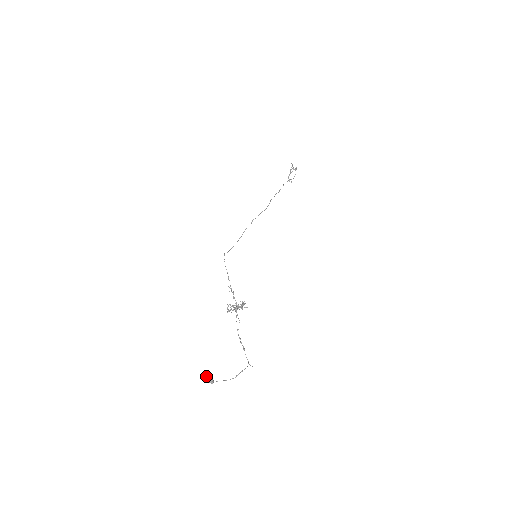
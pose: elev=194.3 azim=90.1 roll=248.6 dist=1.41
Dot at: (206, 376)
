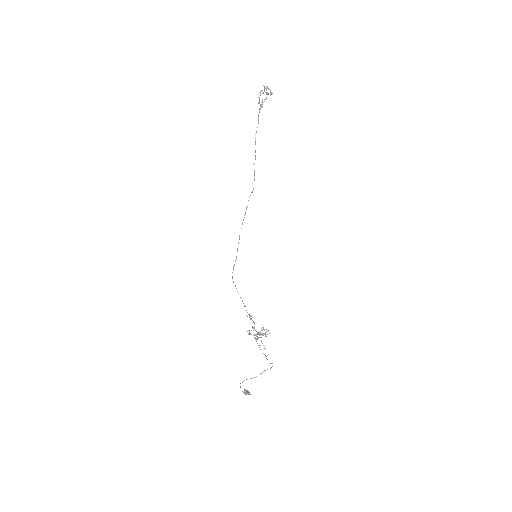
Dot at: (244, 392)
